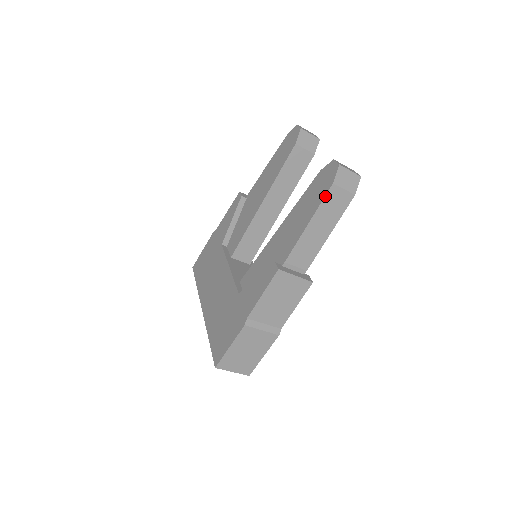
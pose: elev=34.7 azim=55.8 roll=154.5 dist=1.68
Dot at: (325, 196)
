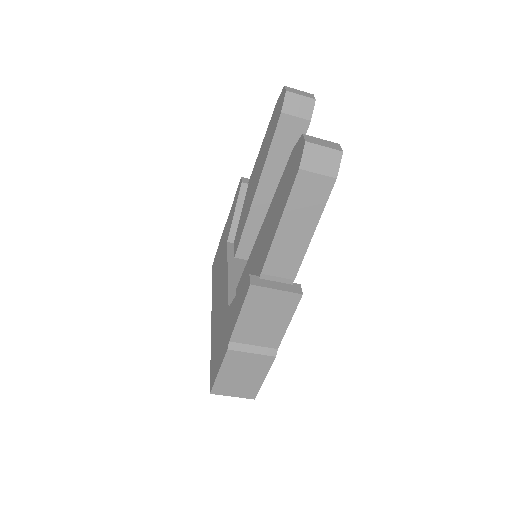
Dot at: (292, 187)
